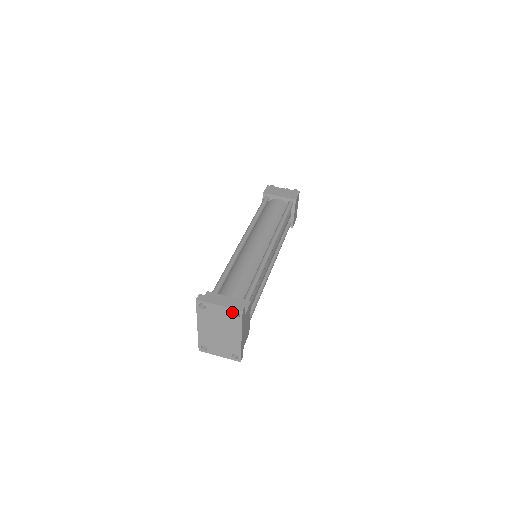
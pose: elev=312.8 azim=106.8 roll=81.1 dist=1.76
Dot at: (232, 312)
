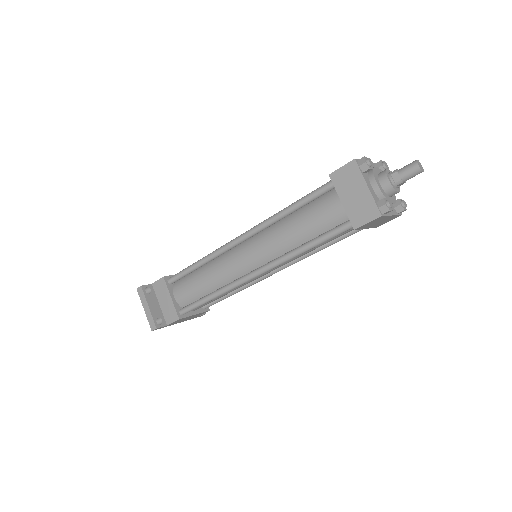
Dot at: occluded
